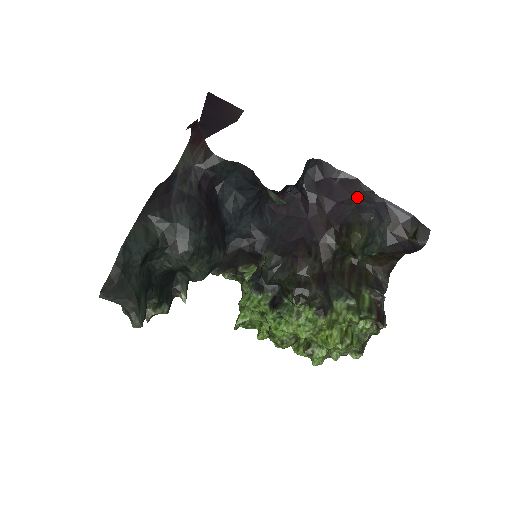
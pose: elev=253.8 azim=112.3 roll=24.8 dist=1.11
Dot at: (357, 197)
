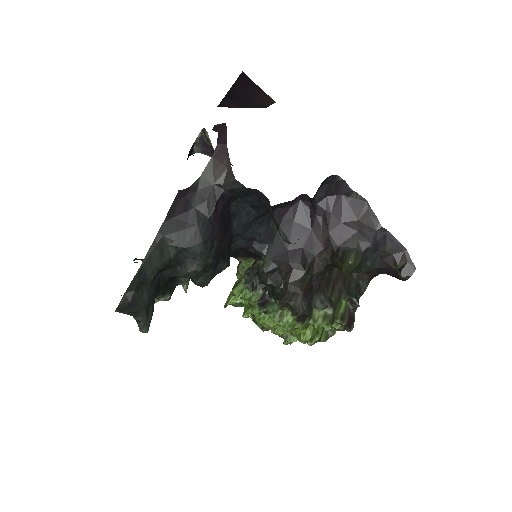
Dot at: (362, 222)
